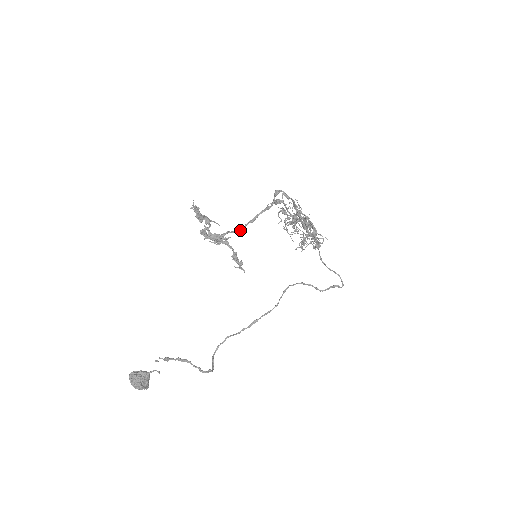
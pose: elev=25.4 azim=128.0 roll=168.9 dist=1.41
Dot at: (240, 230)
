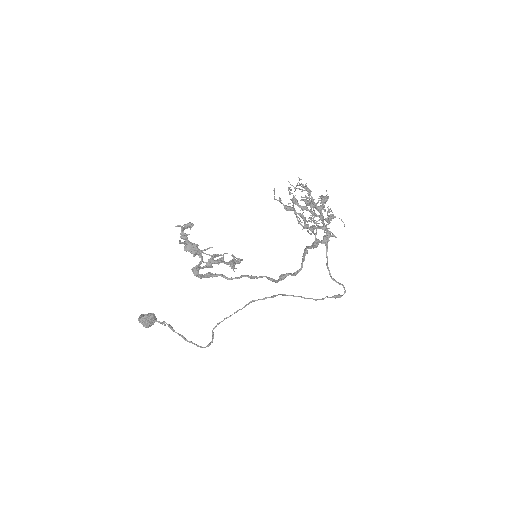
Dot at: (237, 278)
